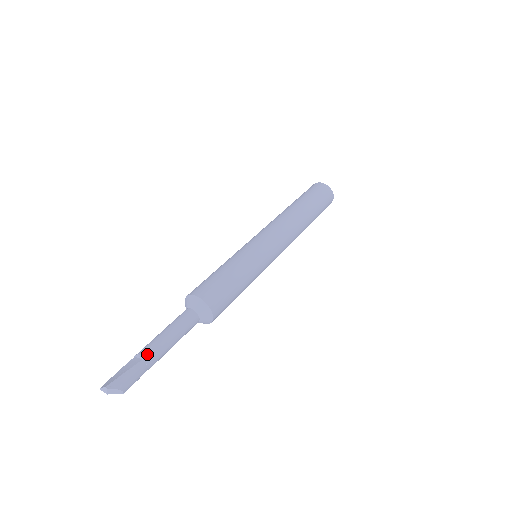
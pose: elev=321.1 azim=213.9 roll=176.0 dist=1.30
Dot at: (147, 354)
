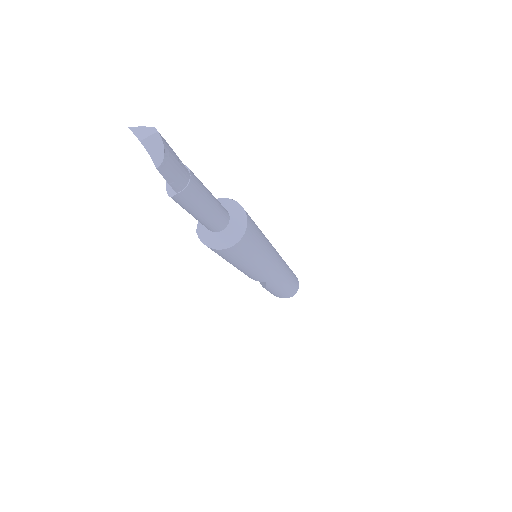
Dot at: (194, 175)
